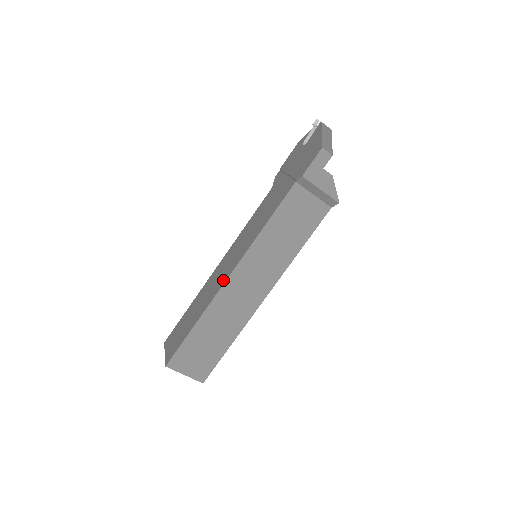
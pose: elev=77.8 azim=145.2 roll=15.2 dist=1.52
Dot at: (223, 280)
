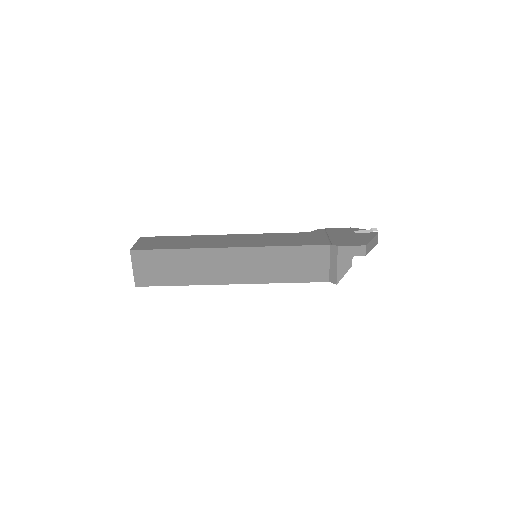
Dot at: (225, 245)
